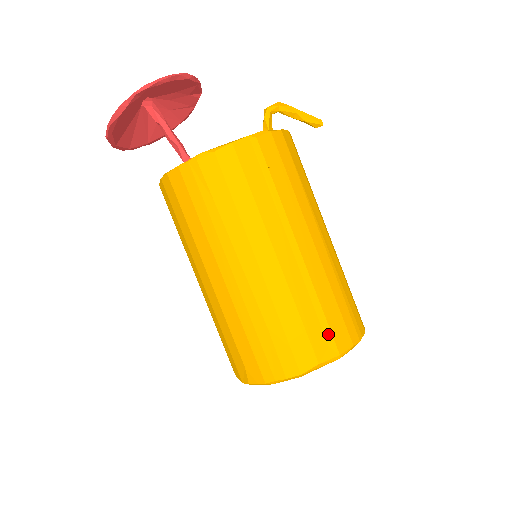
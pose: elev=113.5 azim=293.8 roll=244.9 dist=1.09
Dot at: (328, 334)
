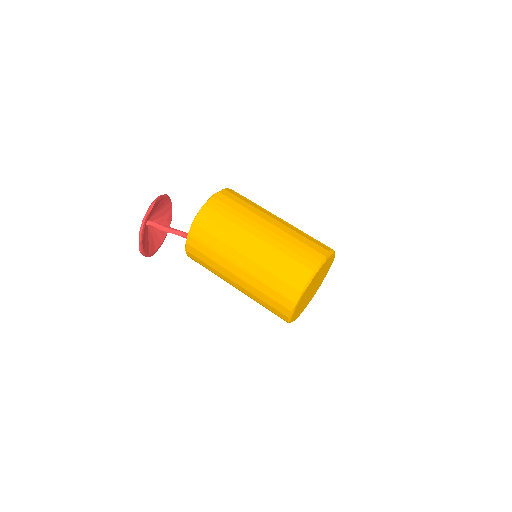
Dot at: (321, 243)
